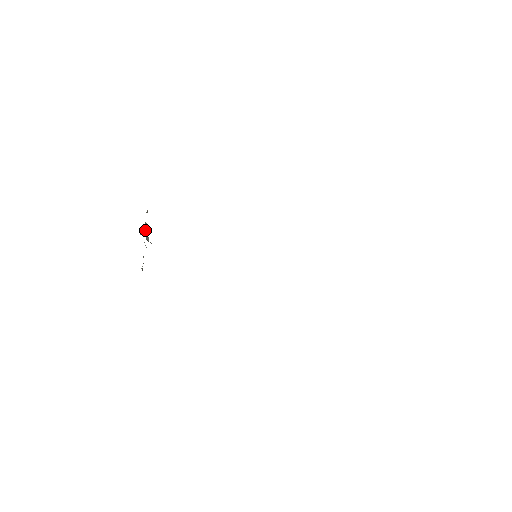
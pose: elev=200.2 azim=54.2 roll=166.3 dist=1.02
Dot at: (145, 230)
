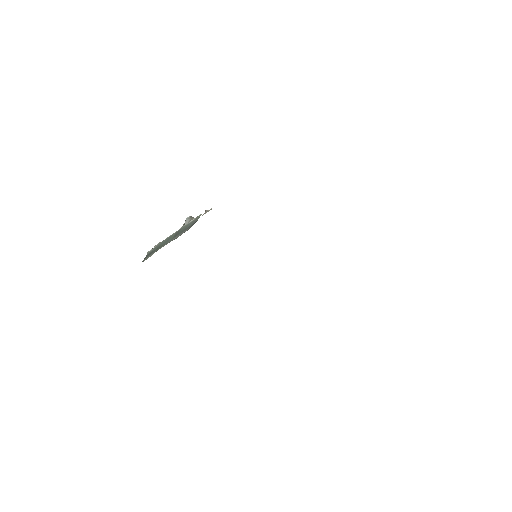
Dot at: occluded
